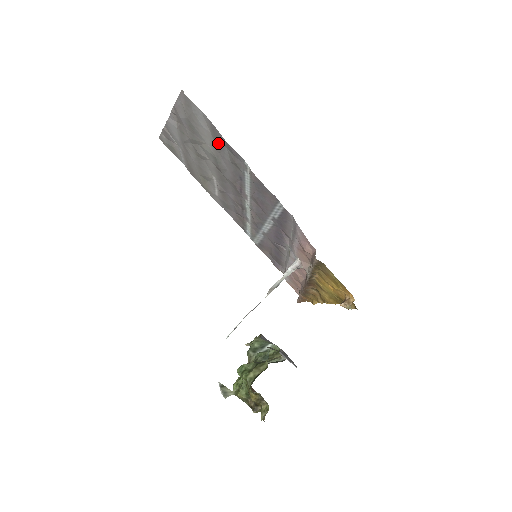
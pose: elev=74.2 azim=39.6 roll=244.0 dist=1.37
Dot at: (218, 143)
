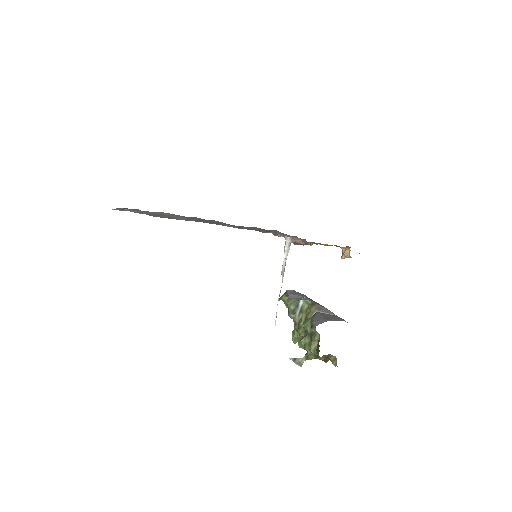
Dot at: occluded
